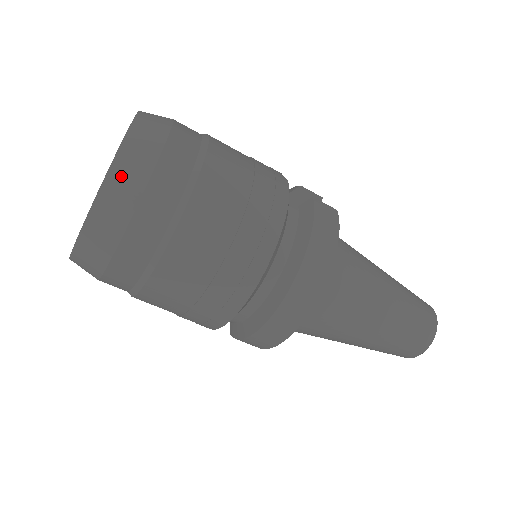
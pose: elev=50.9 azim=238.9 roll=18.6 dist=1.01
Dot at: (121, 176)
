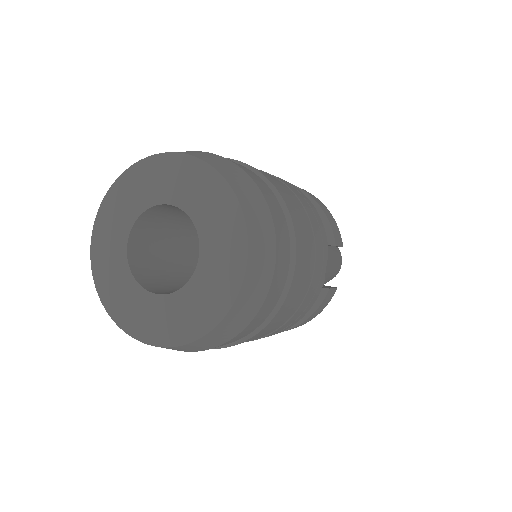
Dot at: (192, 347)
